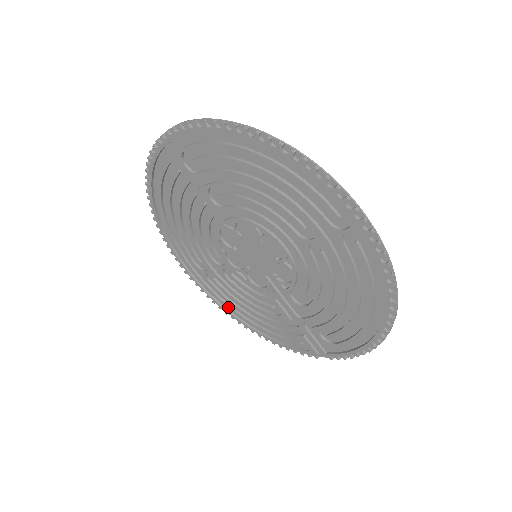
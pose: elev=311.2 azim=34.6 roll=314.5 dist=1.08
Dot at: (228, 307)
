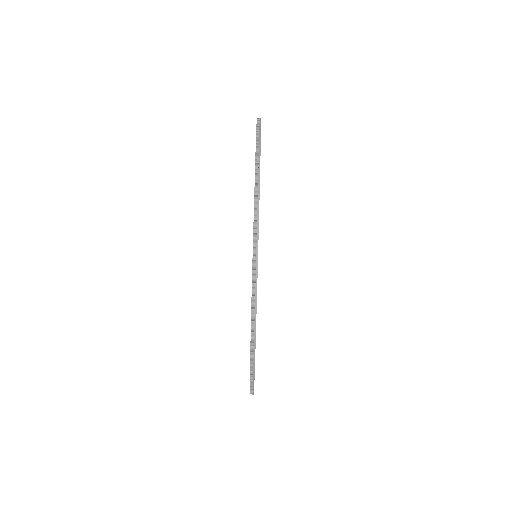
Dot at: occluded
